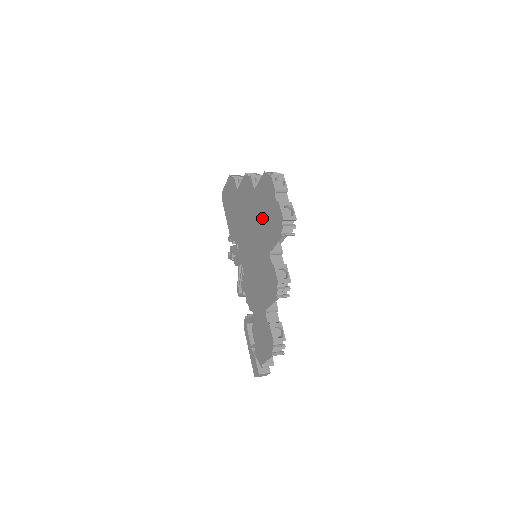
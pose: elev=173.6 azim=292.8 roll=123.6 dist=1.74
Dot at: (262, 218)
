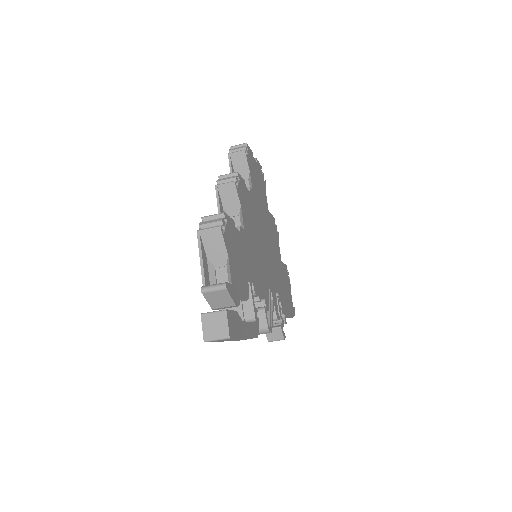
Dot at: occluded
